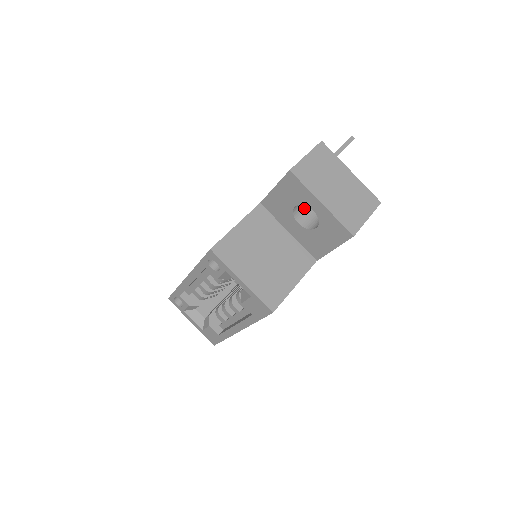
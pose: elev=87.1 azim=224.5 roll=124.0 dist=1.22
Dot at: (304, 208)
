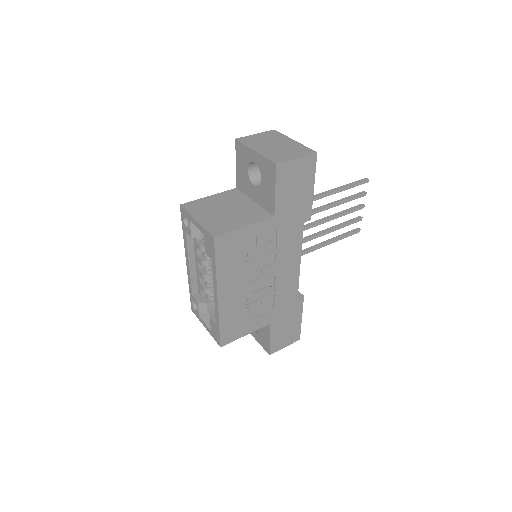
Dot at: occluded
